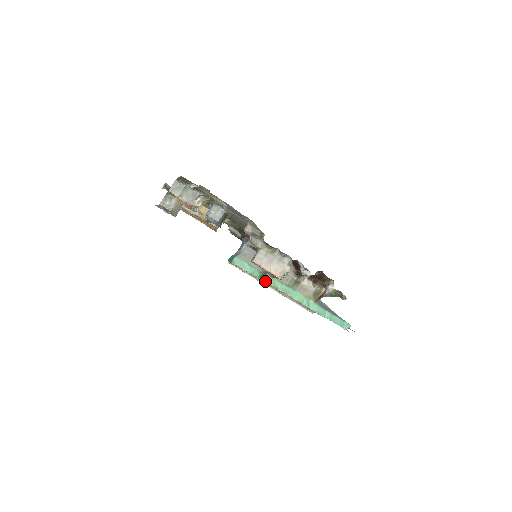
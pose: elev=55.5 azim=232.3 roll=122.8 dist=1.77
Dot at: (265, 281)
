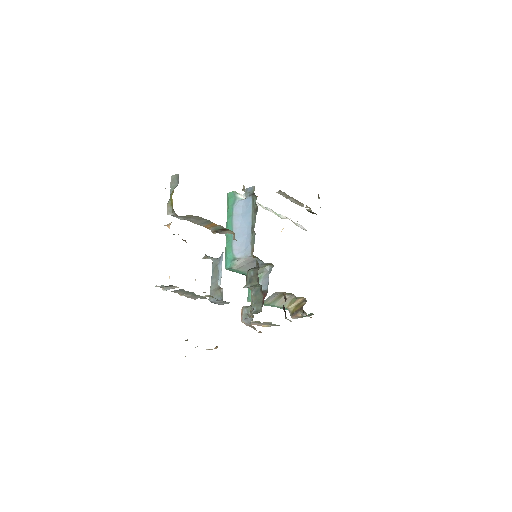
Dot at: occluded
